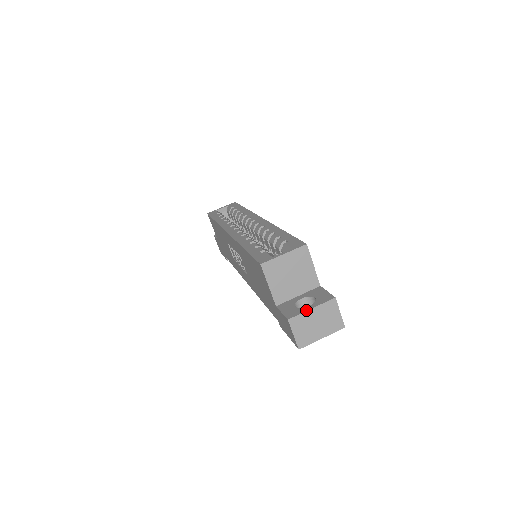
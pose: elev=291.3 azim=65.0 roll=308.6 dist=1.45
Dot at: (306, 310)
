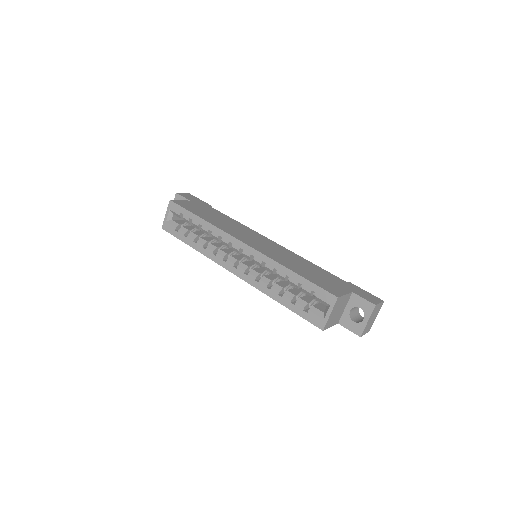
Dot at: (365, 325)
